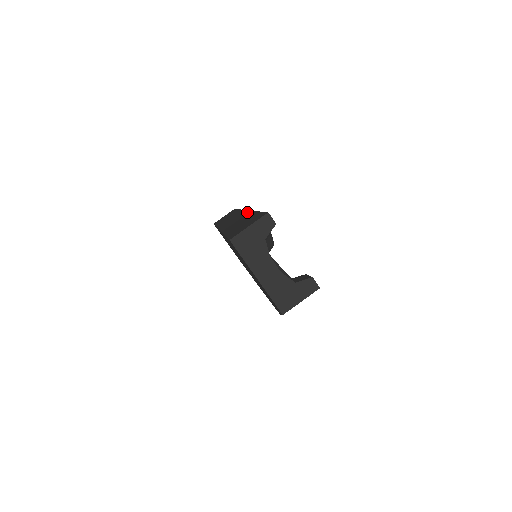
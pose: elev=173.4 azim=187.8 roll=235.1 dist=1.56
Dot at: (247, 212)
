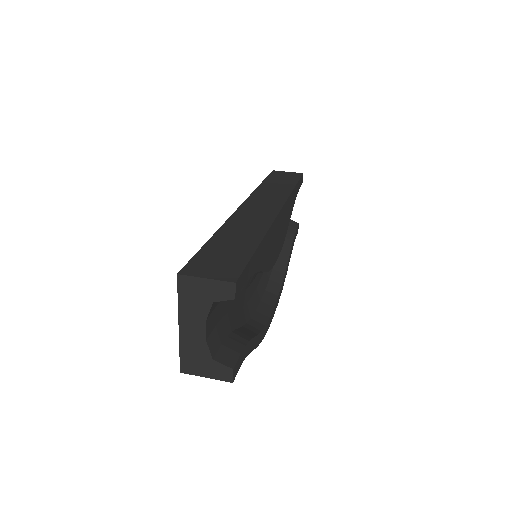
Dot at: (269, 221)
